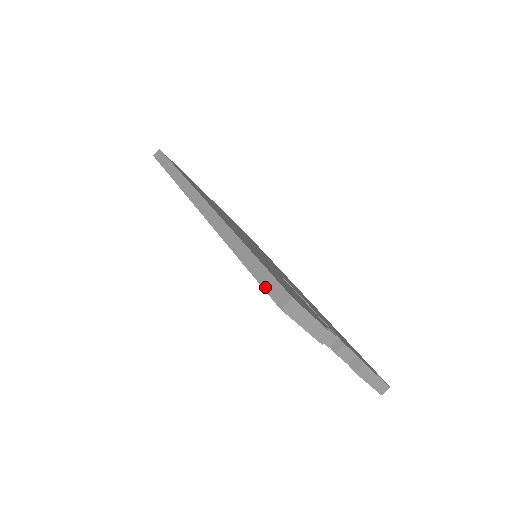
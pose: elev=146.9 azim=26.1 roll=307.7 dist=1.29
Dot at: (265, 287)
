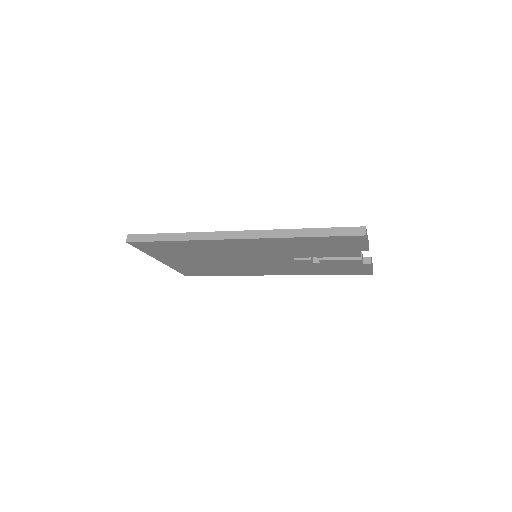
Dot at: (344, 235)
